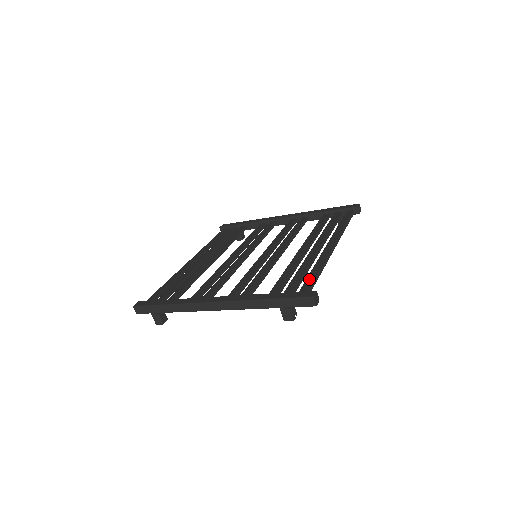
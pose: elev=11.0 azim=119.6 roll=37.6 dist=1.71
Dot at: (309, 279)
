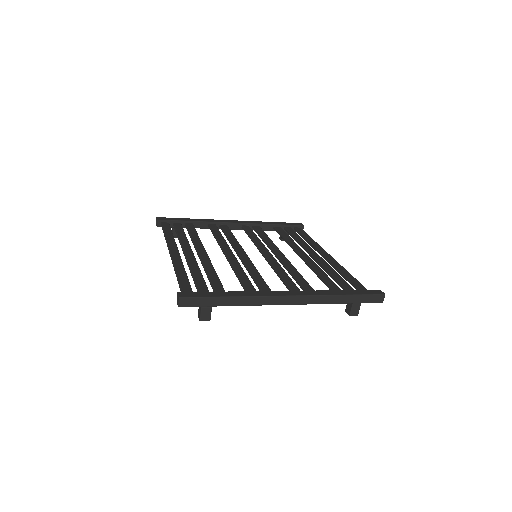
Dot at: (353, 281)
